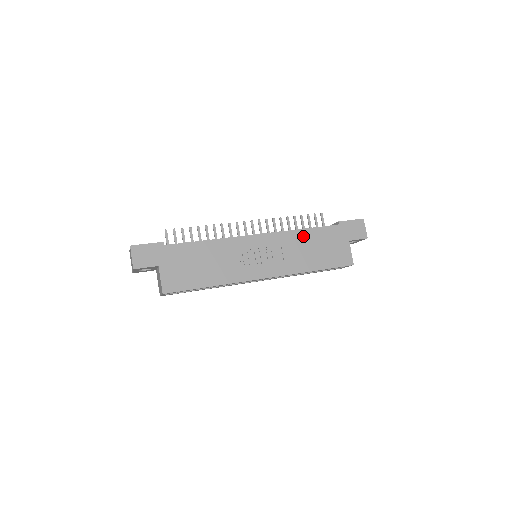
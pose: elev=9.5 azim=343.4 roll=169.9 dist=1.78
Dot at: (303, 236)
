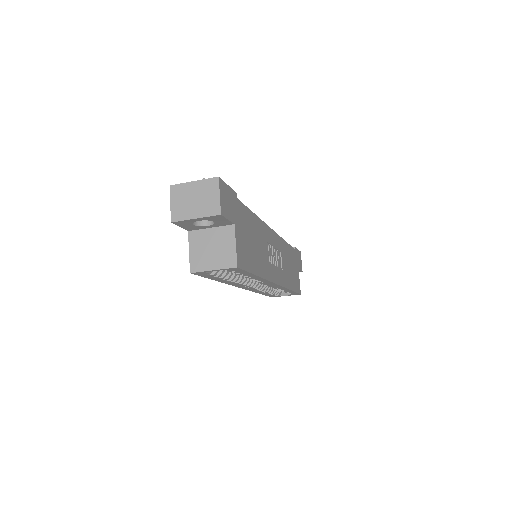
Dot at: (287, 249)
